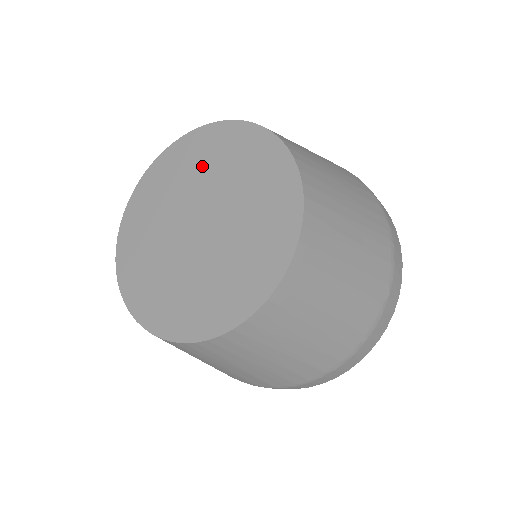
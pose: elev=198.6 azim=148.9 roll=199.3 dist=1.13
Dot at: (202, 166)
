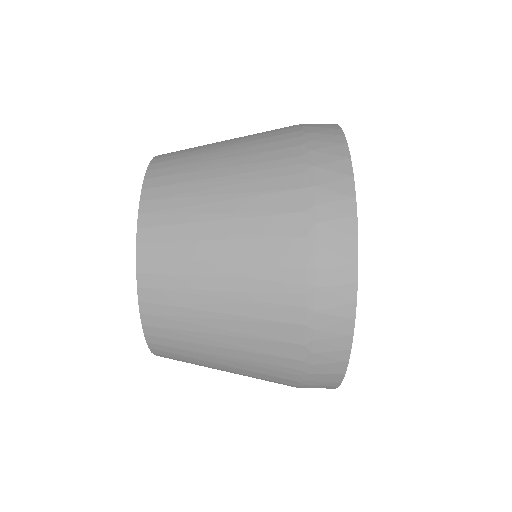
Dot at: occluded
